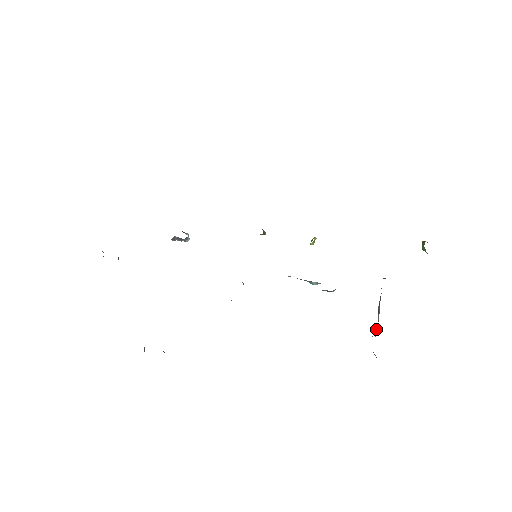
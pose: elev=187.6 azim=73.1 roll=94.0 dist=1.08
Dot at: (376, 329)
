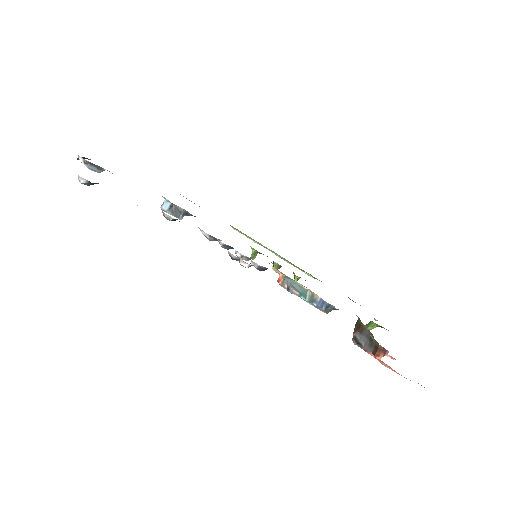
Dot at: (366, 349)
